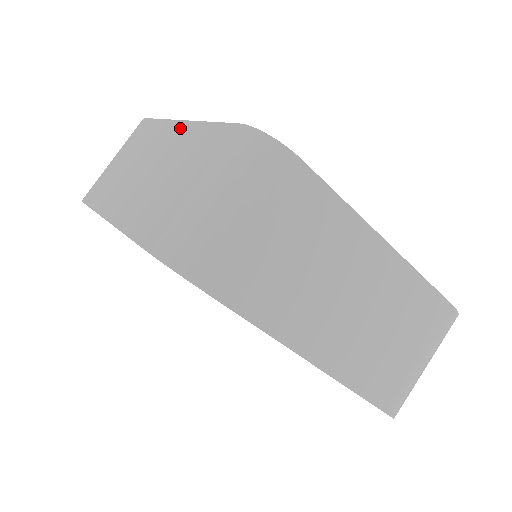
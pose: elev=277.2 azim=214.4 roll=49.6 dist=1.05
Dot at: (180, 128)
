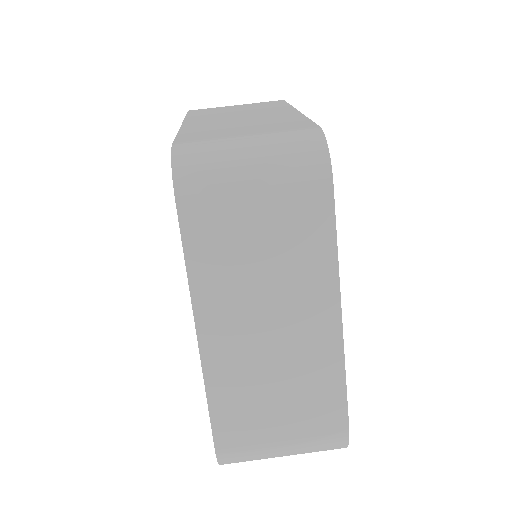
Dot at: (290, 112)
